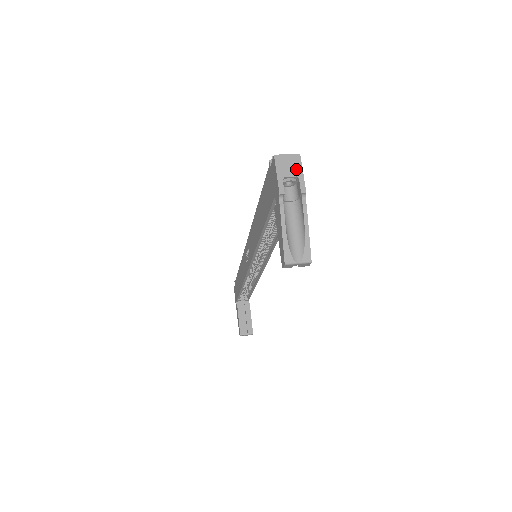
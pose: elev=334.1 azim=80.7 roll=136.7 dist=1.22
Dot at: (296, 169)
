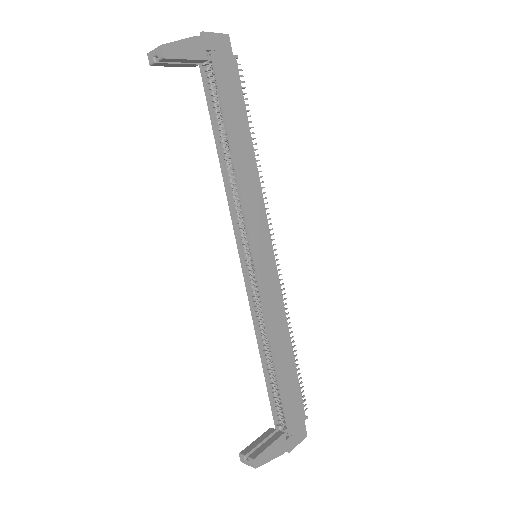
Dot at: (215, 35)
